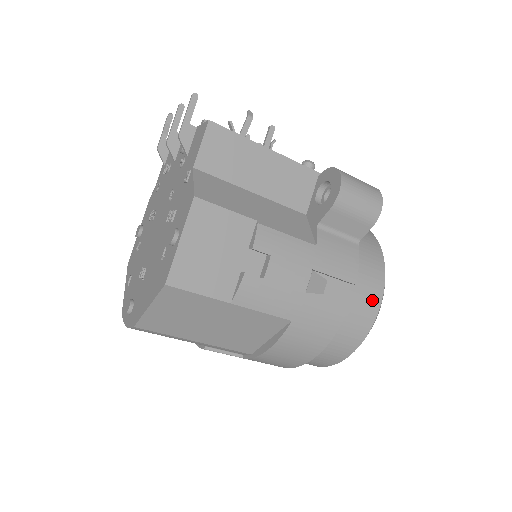
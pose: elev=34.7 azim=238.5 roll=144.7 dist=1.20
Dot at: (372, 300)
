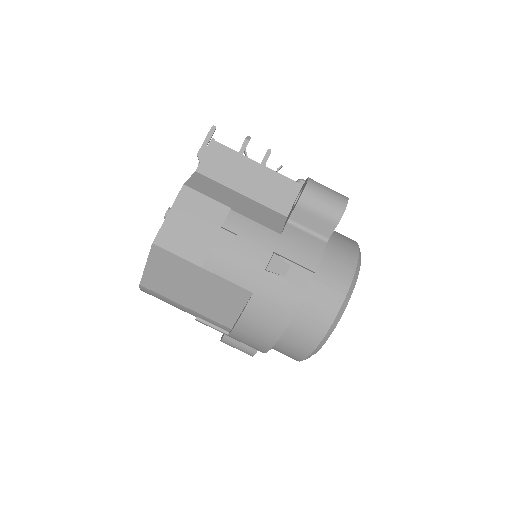
Dot at: (336, 292)
